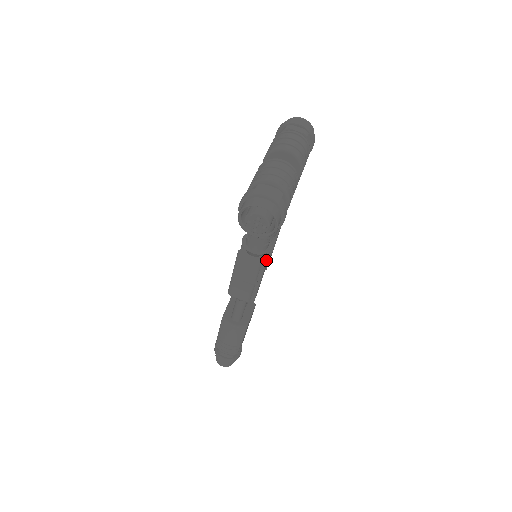
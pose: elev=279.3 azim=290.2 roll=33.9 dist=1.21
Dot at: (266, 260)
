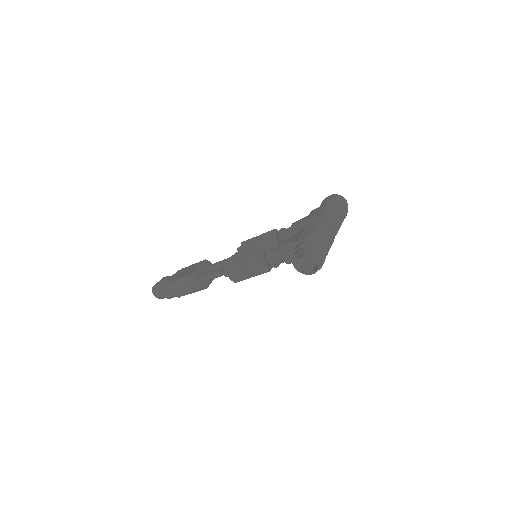
Dot at: (270, 270)
